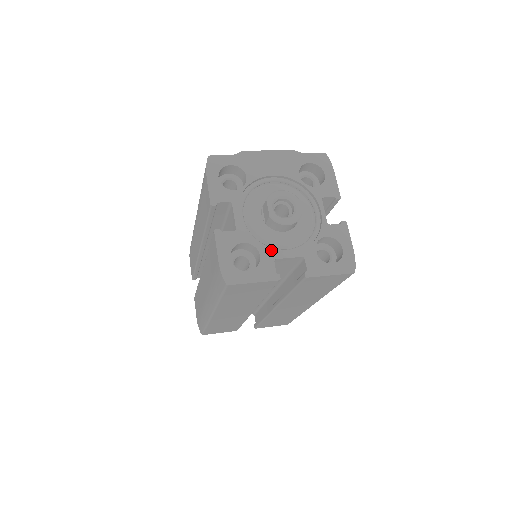
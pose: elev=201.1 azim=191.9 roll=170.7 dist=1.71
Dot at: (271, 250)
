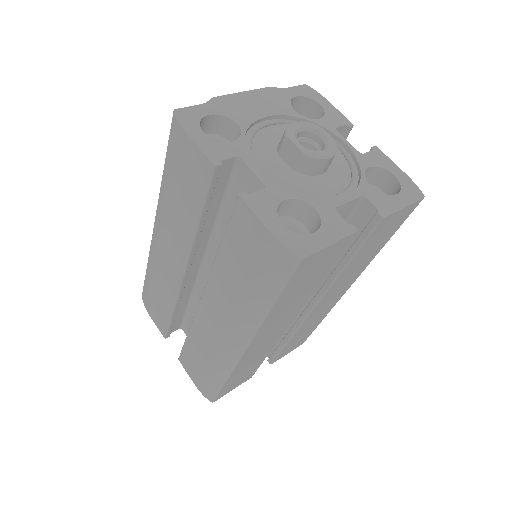
Dot at: (322, 200)
